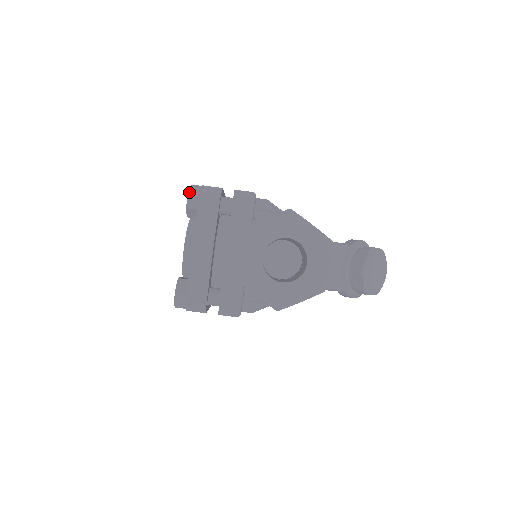
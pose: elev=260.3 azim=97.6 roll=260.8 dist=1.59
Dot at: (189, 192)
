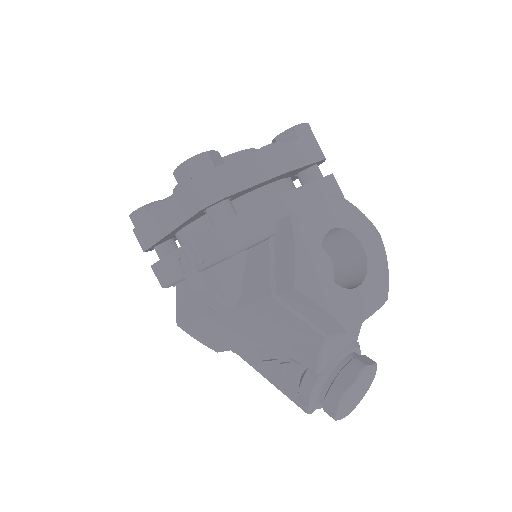
Dot at: (307, 123)
